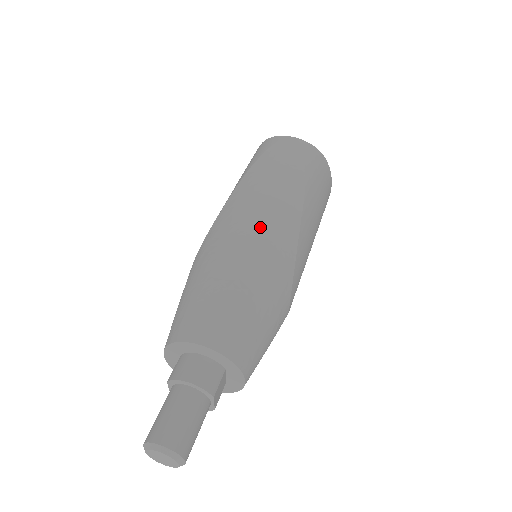
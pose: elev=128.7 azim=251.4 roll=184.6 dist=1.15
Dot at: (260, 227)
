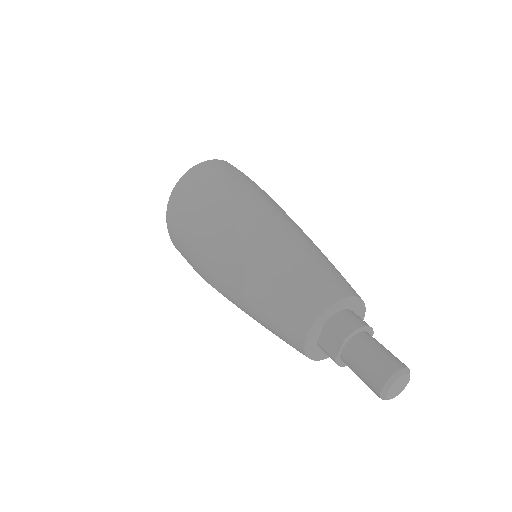
Dot at: (282, 217)
